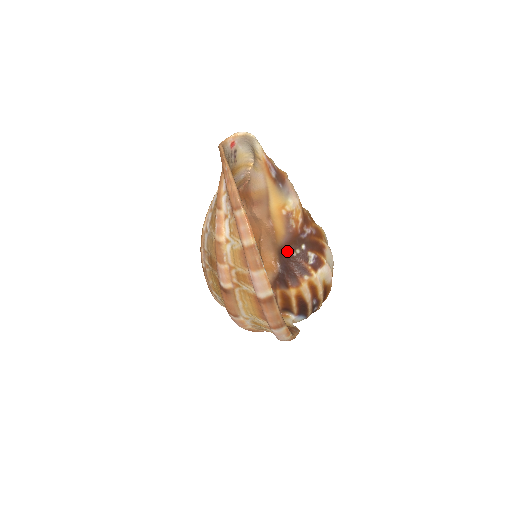
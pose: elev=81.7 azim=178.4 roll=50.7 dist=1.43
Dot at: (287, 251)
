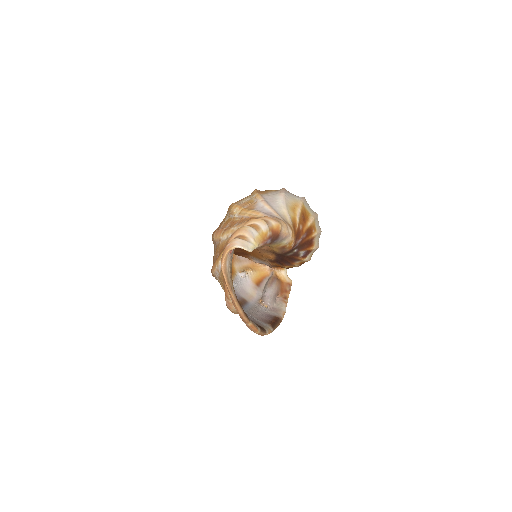
Dot at: (282, 254)
